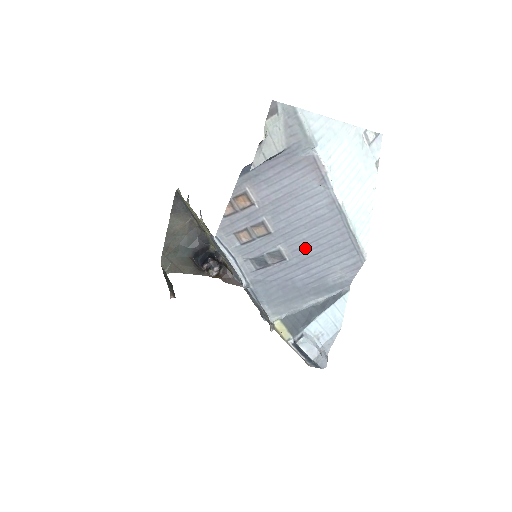
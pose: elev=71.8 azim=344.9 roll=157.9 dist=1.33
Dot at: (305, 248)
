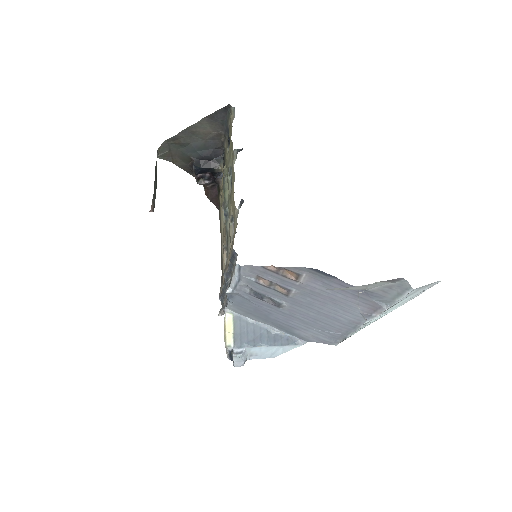
Dot at: (302, 315)
